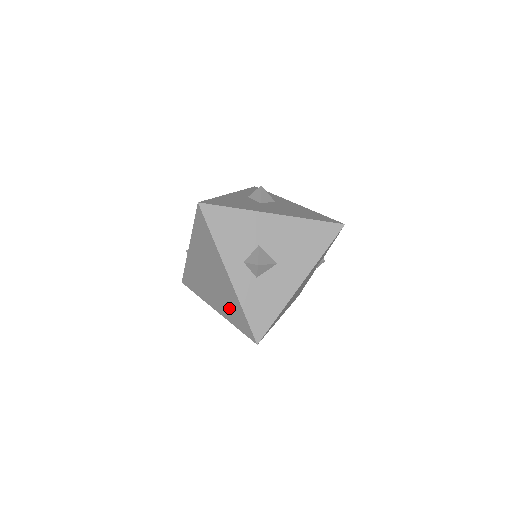
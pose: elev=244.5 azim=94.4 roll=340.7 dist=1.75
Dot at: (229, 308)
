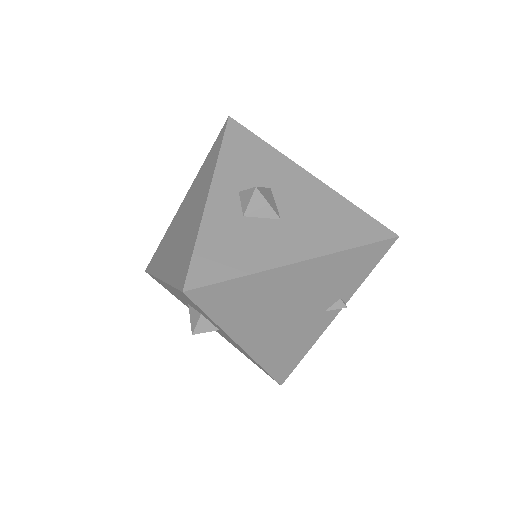
Dot at: (180, 254)
